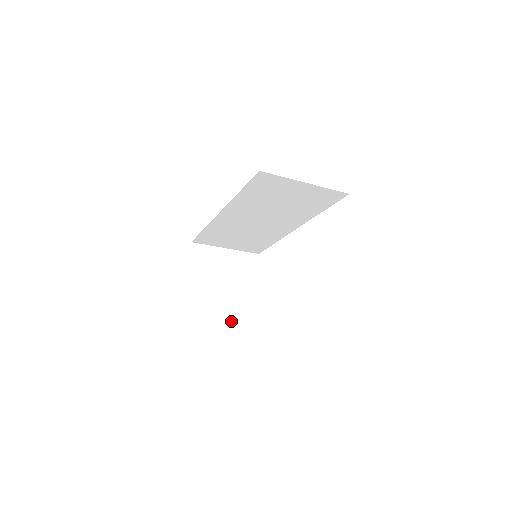
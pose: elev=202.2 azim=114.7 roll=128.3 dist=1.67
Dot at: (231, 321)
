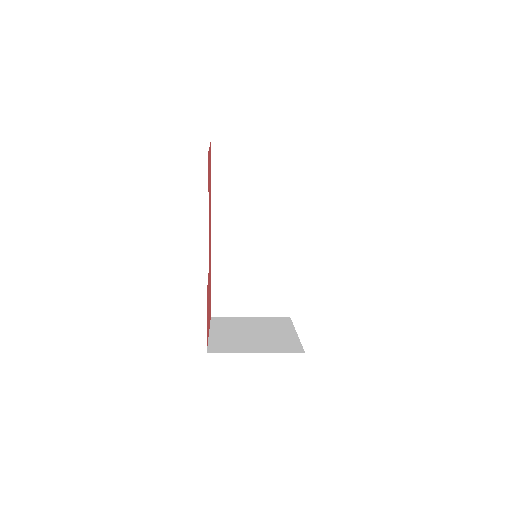
Dot at: (259, 352)
